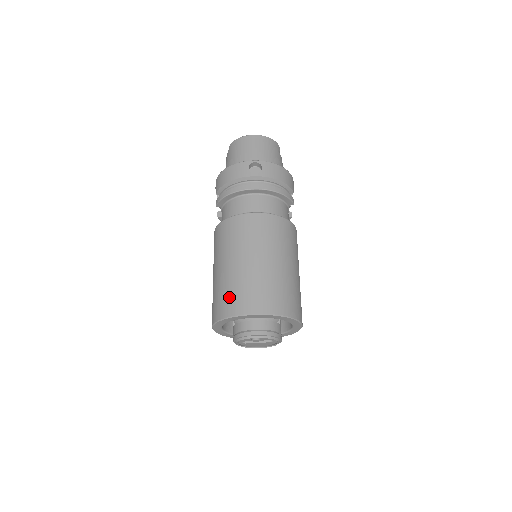
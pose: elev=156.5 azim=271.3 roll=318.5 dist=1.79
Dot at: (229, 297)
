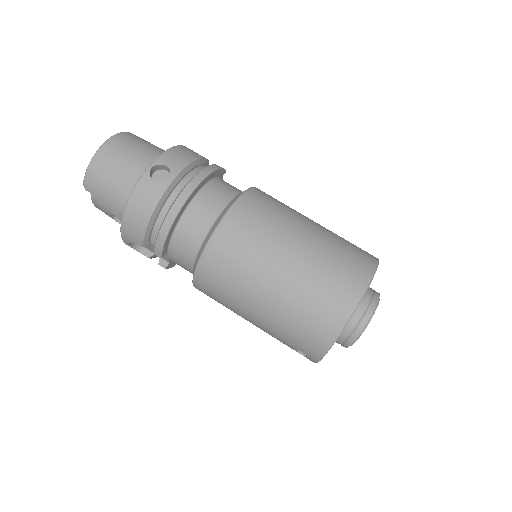
Dot at: (315, 316)
